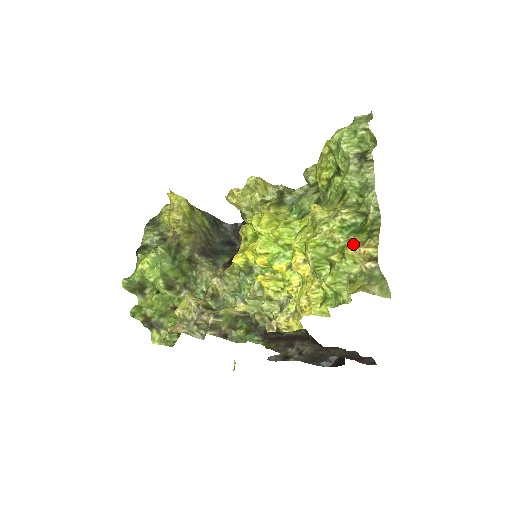
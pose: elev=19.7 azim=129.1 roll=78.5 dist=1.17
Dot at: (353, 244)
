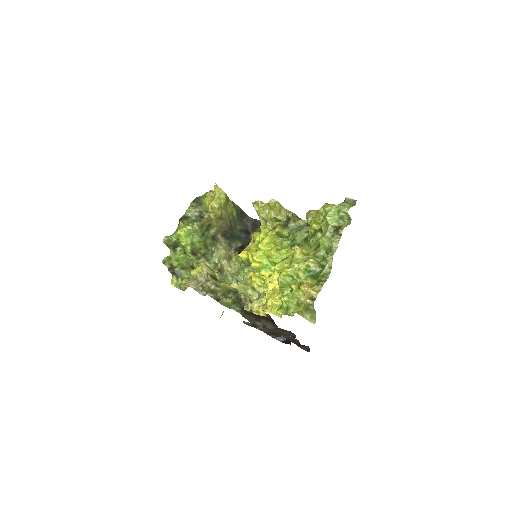
Dot at: (307, 284)
